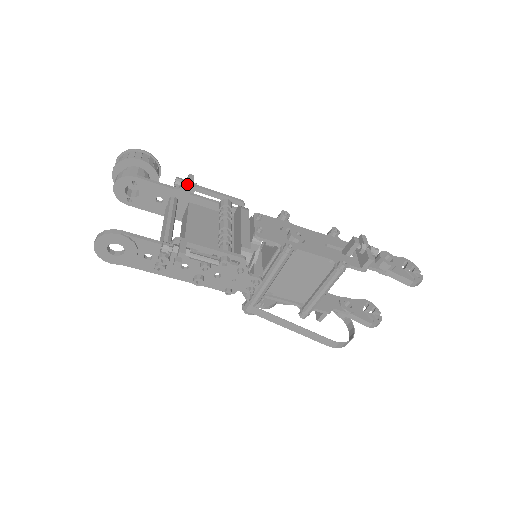
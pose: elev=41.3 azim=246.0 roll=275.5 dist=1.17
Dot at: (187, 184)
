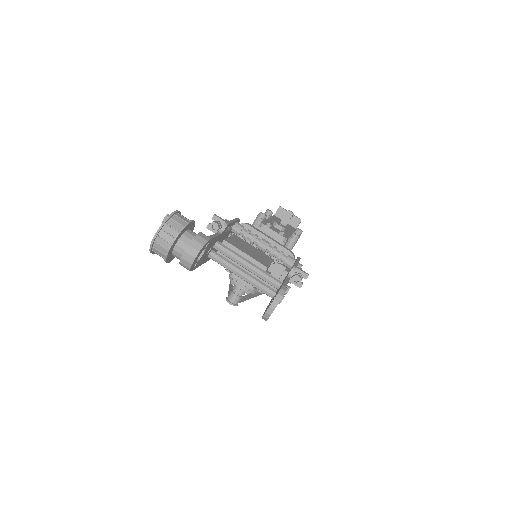
Dot at: (228, 224)
